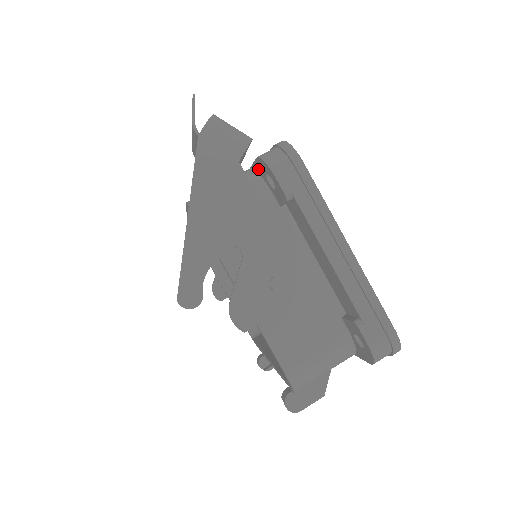
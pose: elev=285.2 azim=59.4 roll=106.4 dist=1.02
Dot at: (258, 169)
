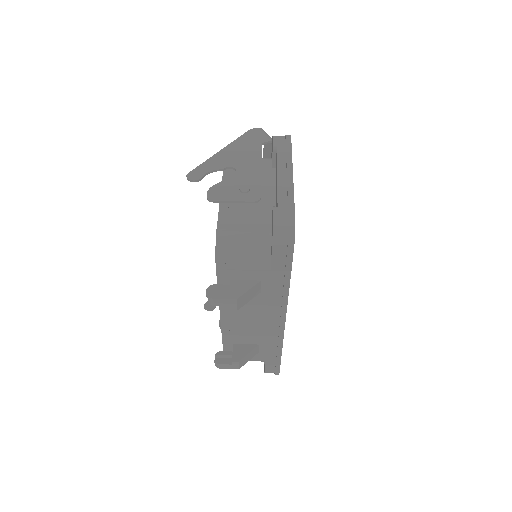
Dot at: (271, 154)
